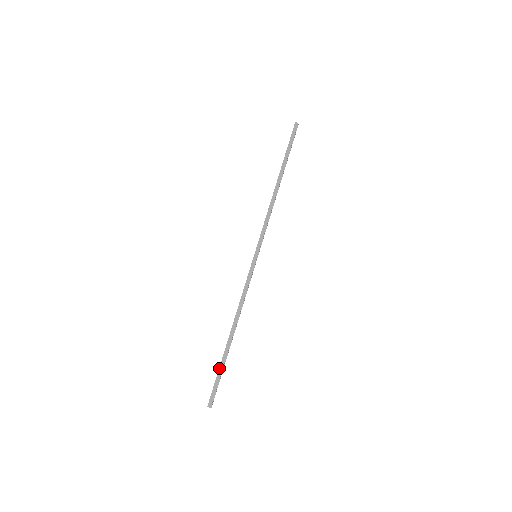
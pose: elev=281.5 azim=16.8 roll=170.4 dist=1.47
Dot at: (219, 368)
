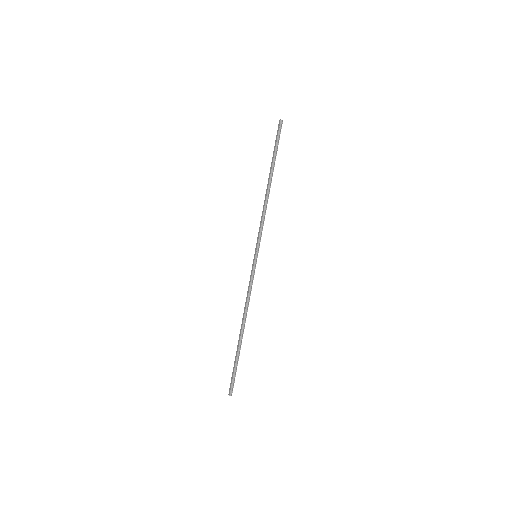
Dot at: (234, 361)
